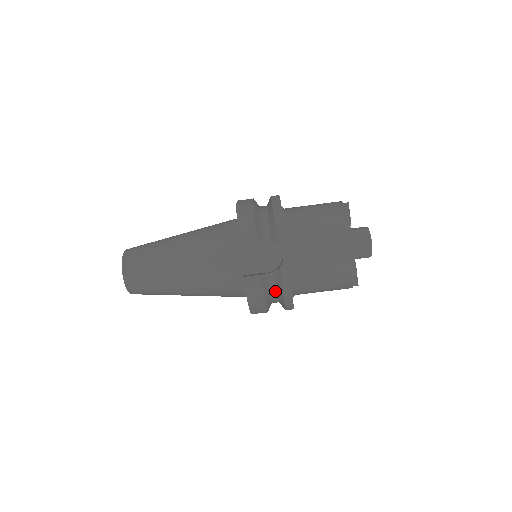
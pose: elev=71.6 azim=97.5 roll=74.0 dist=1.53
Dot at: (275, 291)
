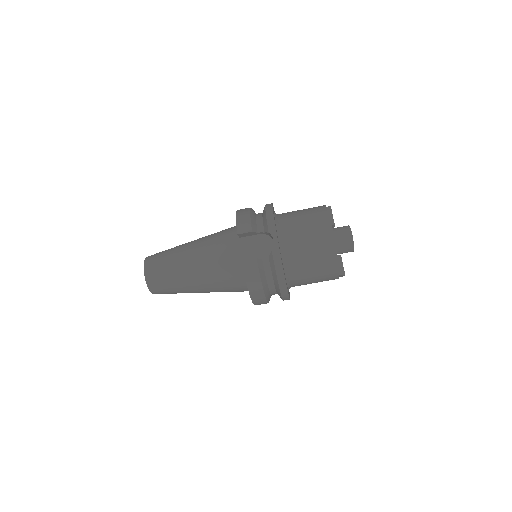
Dot at: (270, 276)
